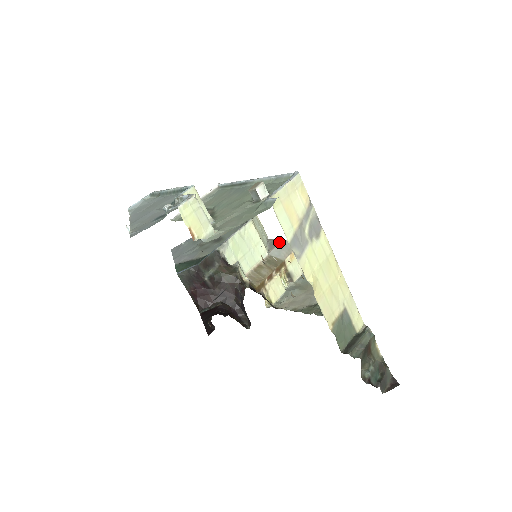
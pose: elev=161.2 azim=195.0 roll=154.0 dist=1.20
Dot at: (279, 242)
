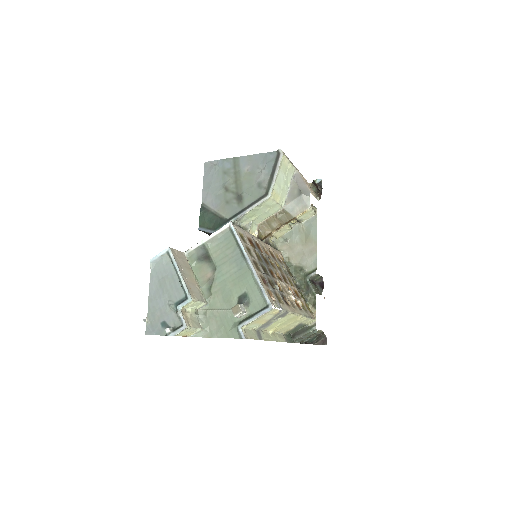
Dot at: (297, 196)
